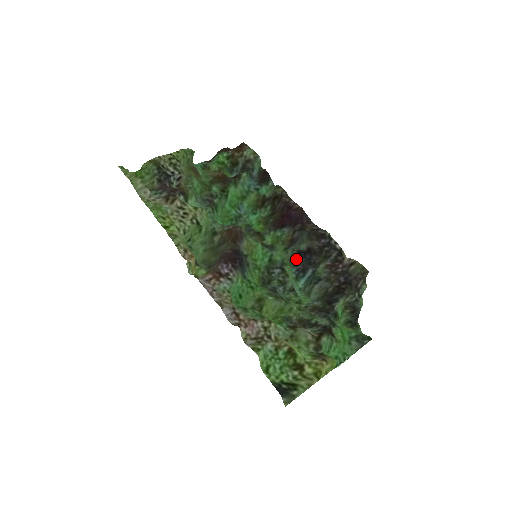
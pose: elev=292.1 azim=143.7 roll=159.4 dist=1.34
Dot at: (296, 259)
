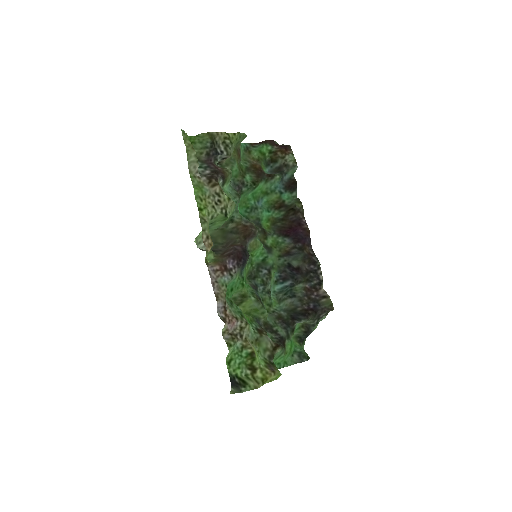
Dot at: (284, 268)
